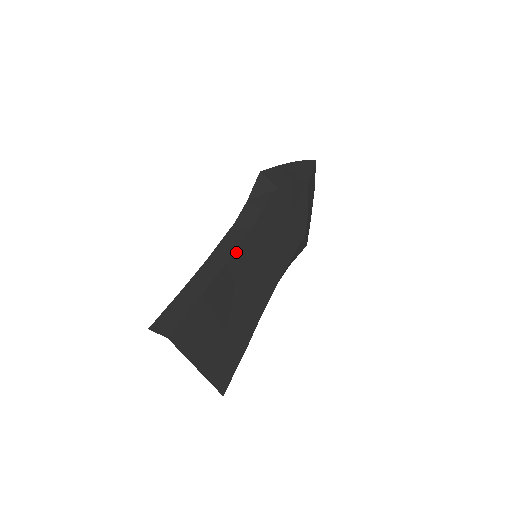
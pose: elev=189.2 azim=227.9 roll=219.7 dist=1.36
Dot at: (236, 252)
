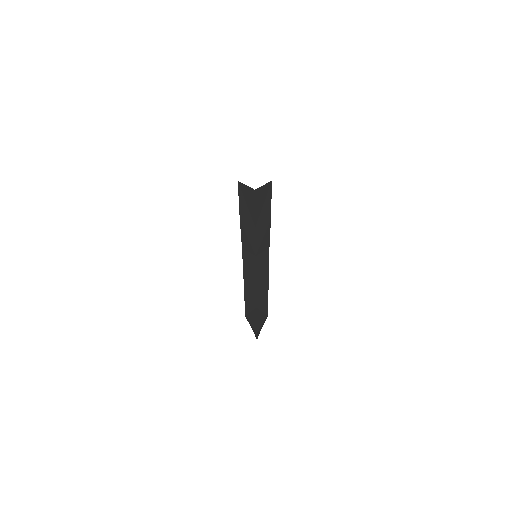
Dot at: occluded
